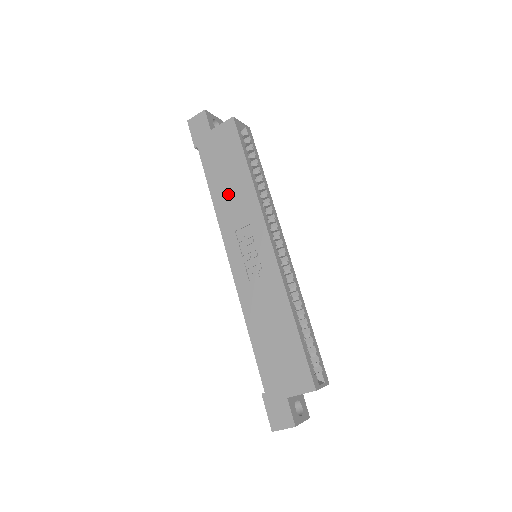
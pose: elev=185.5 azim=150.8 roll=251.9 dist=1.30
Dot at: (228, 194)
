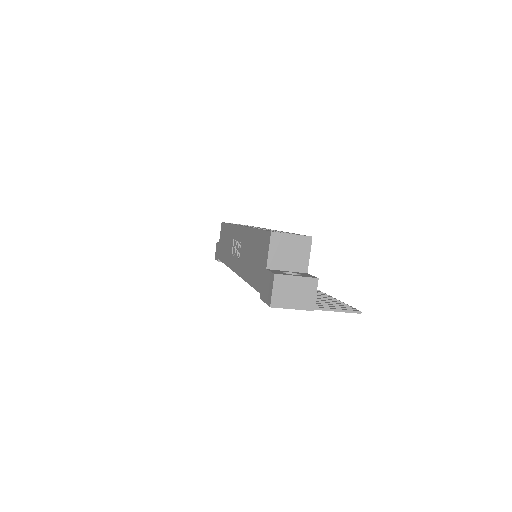
Dot at: (227, 248)
